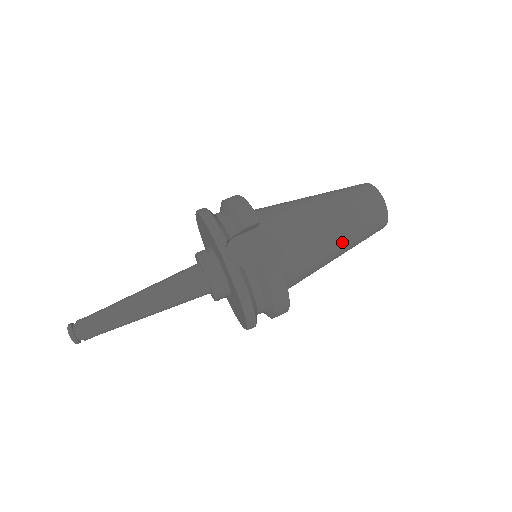
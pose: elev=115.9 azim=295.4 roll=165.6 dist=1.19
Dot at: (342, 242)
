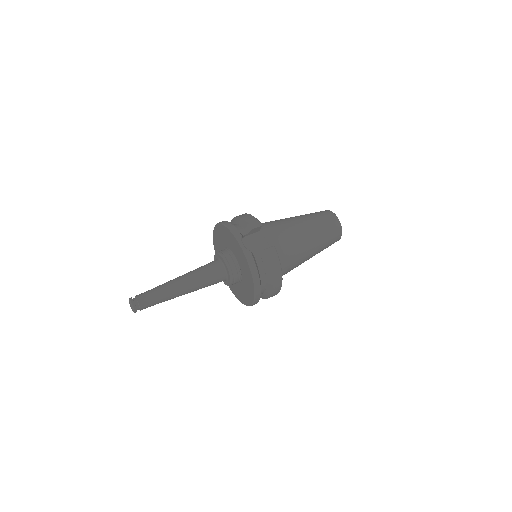
Dot at: (314, 244)
